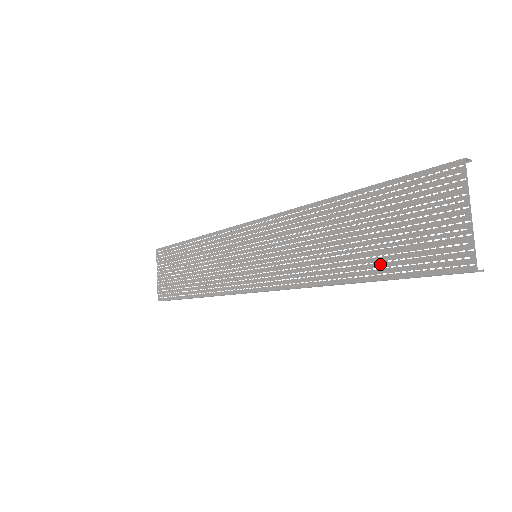
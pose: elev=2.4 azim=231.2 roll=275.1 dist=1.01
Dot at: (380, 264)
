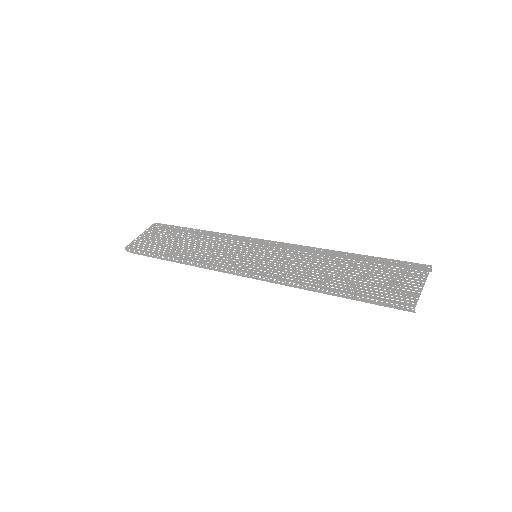
Dot at: (355, 287)
